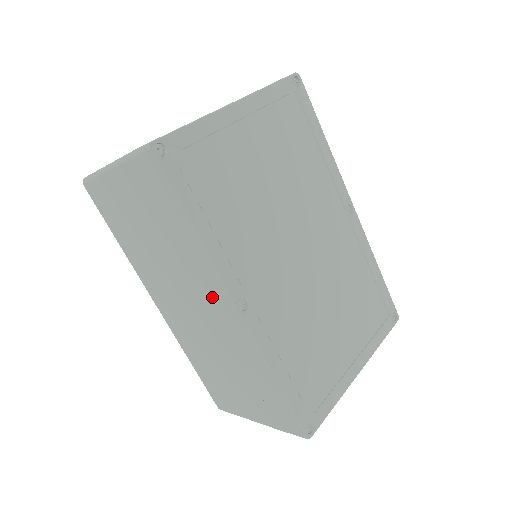
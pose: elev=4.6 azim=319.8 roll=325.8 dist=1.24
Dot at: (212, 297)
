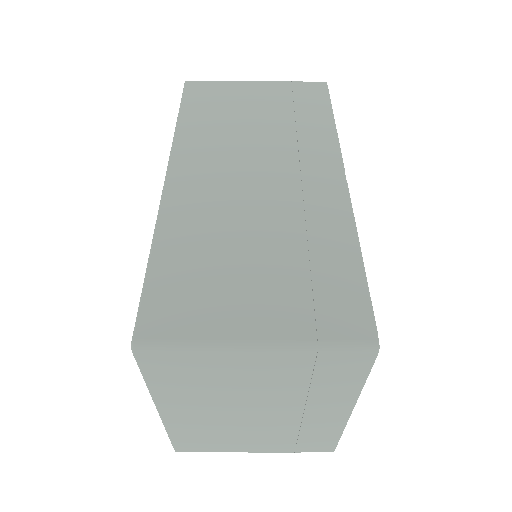
Dot at: (312, 165)
